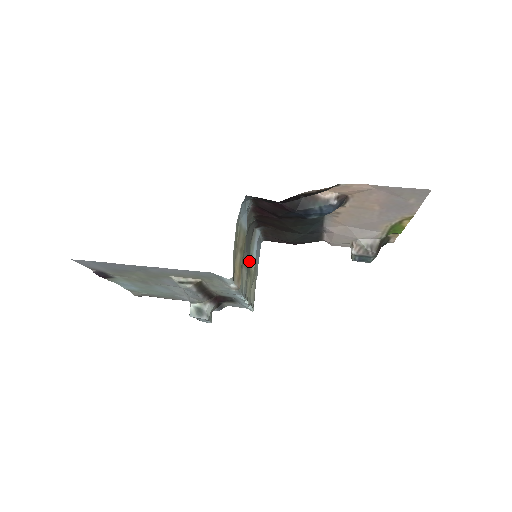
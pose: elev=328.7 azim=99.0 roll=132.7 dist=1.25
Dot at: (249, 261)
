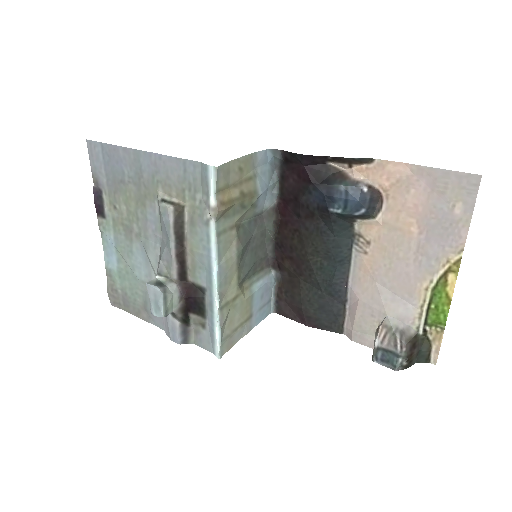
Dot at: (246, 271)
